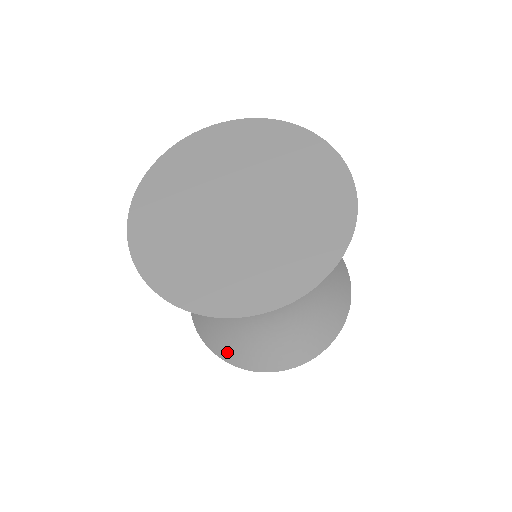
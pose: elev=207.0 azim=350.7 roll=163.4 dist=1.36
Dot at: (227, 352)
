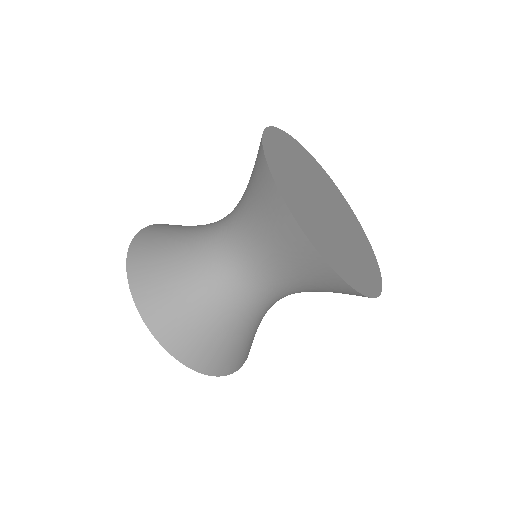
Dot at: (186, 347)
